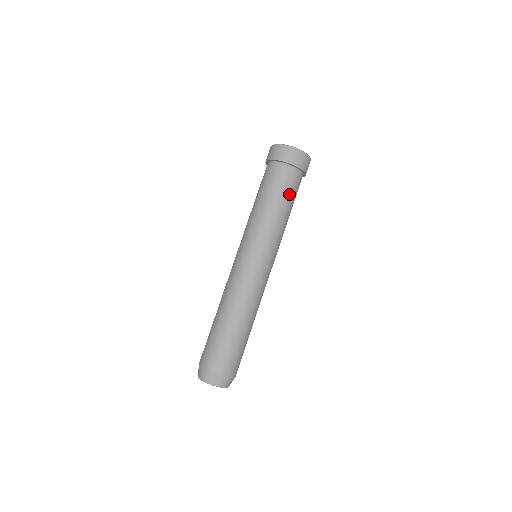
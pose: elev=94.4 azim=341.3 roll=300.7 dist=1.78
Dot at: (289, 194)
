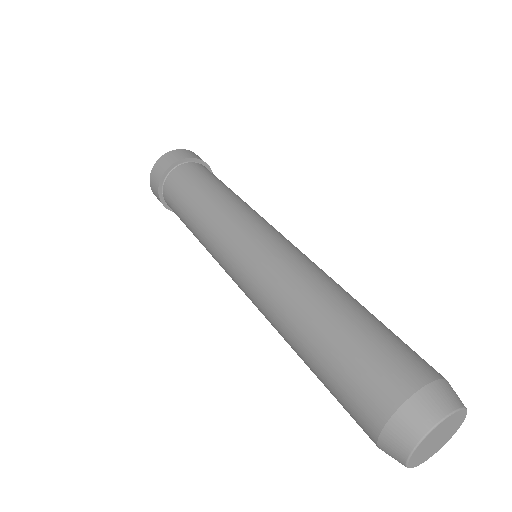
Dot at: (220, 181)
